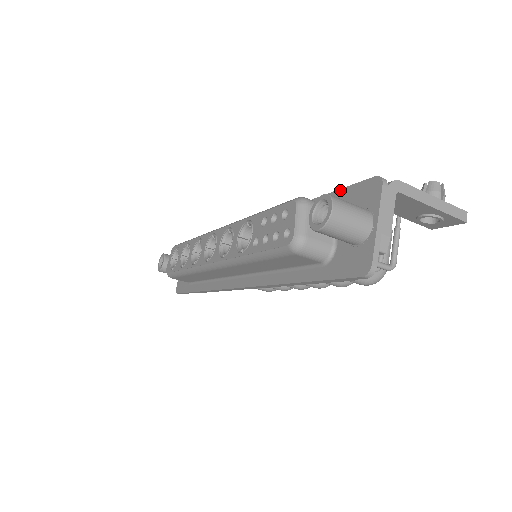
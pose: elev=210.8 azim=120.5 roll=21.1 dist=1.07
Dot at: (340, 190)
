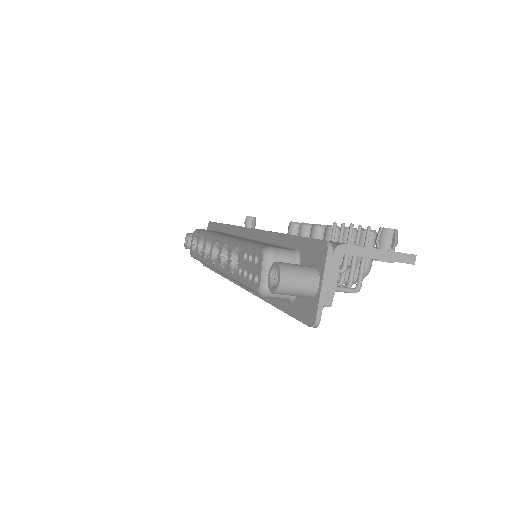
Dot at: (303, 238)
